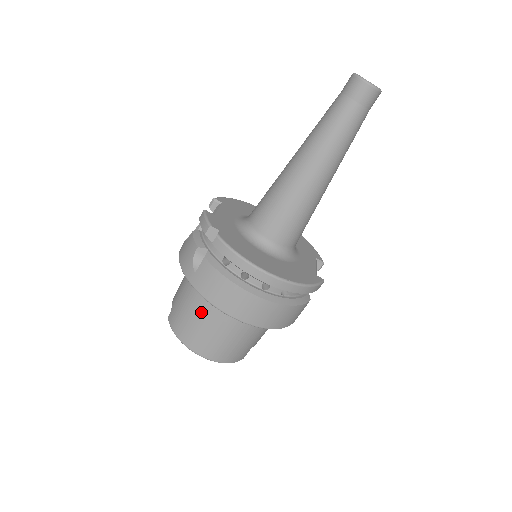
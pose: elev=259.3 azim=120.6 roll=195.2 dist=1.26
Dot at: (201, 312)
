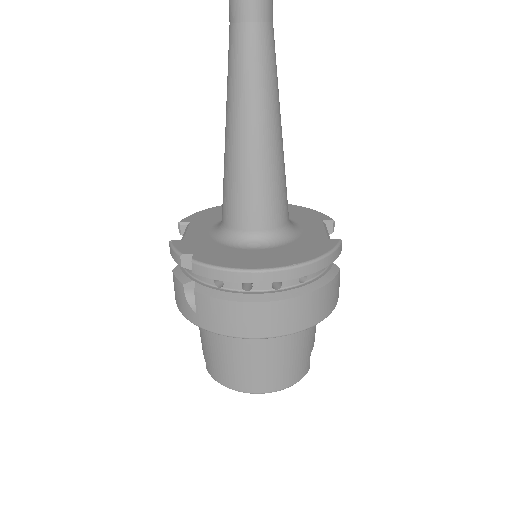
Dot at: (230, 349)
